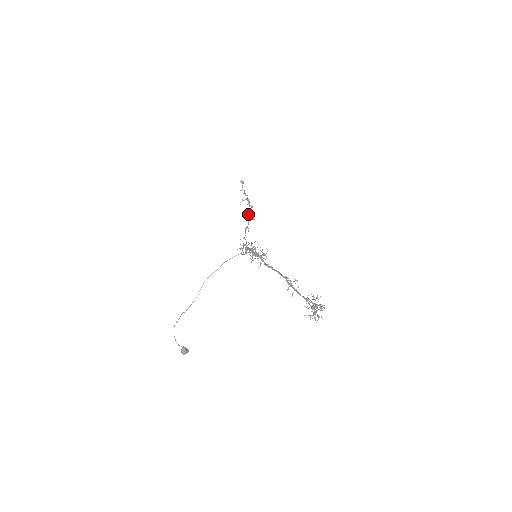
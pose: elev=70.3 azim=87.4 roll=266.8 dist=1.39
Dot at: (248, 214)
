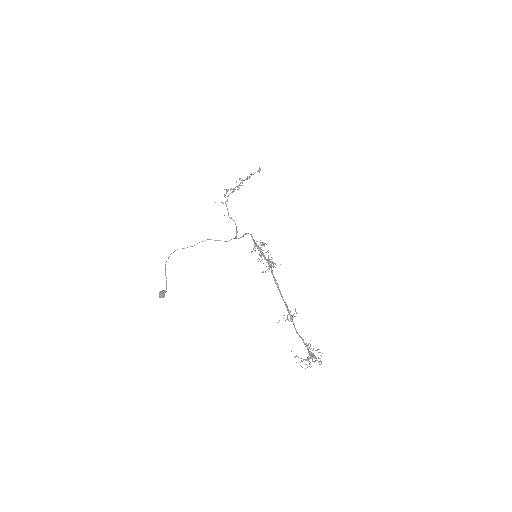
Dot at: (232, 192)
